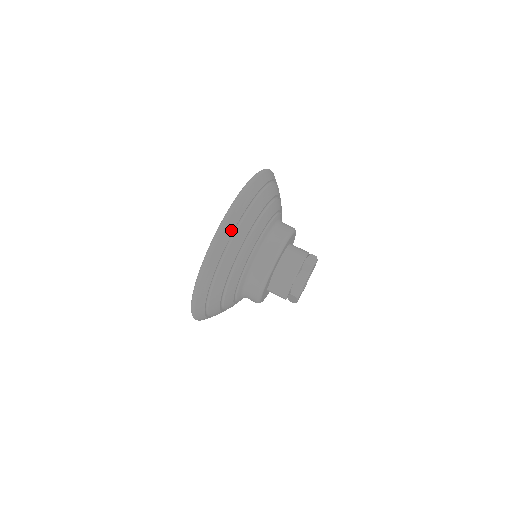
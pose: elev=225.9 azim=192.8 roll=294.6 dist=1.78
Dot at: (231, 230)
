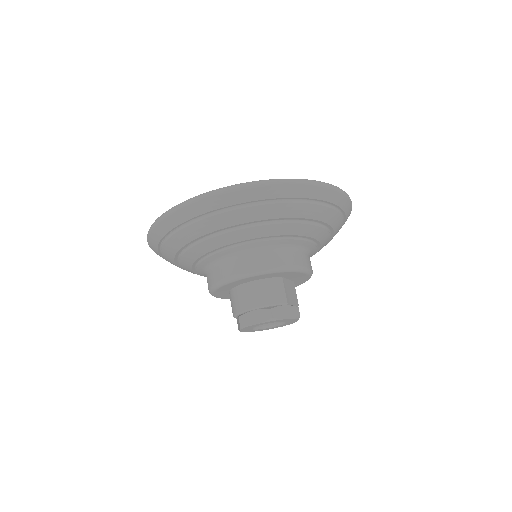
Dot at: (158, 238)
